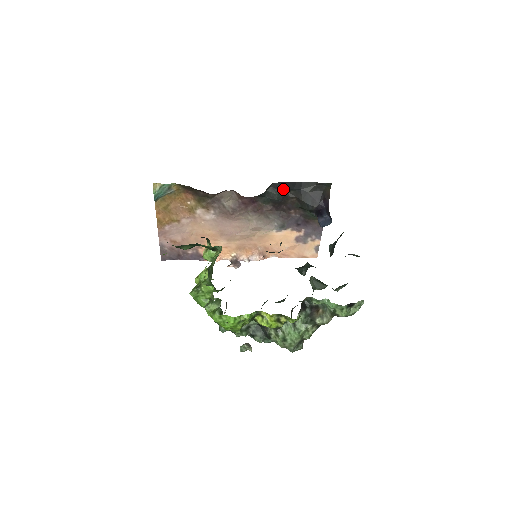
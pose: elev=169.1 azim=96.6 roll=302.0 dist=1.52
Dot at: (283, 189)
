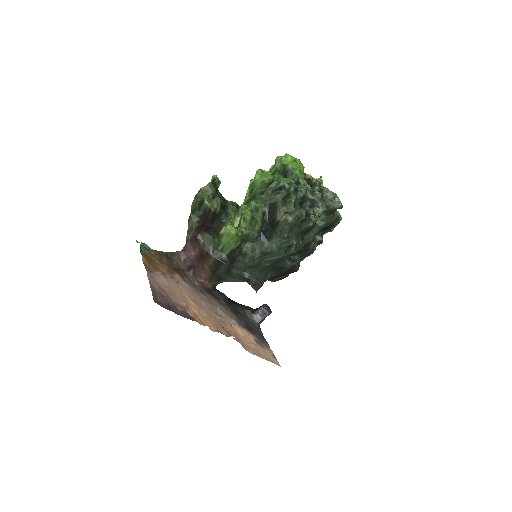
Dot at: occluded
